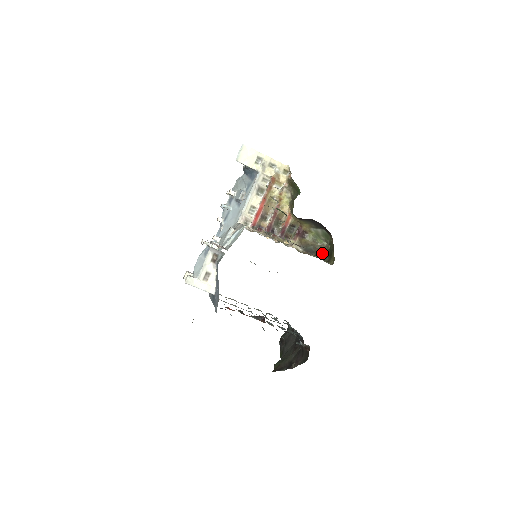
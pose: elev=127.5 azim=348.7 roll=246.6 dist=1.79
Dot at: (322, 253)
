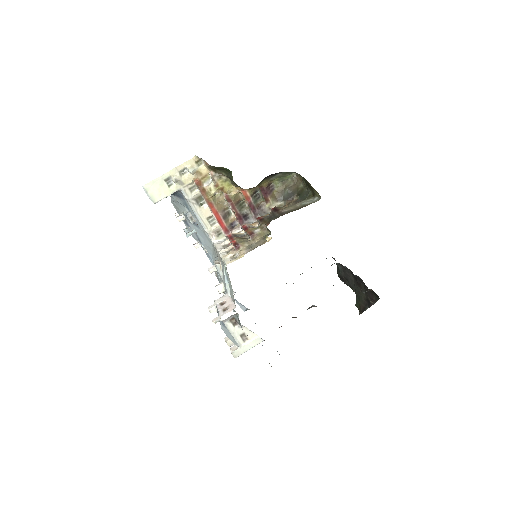
Dot at: (300, 187)
